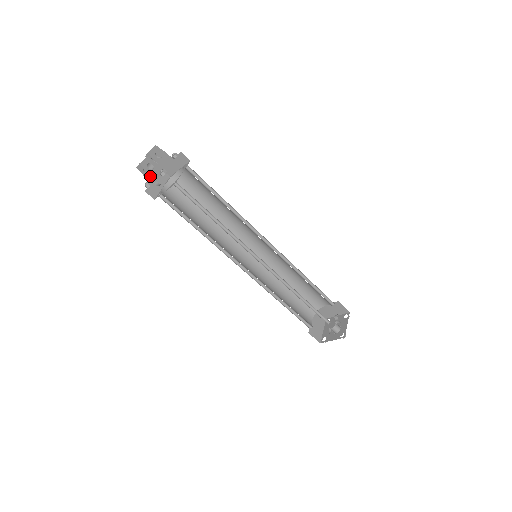
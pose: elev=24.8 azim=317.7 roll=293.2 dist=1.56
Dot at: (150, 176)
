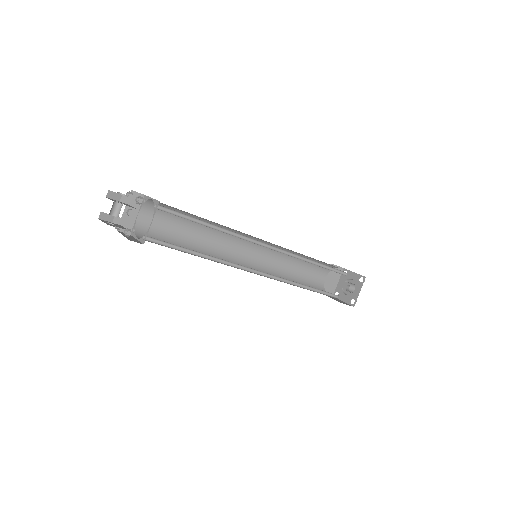
Dot at: (118, 217)
